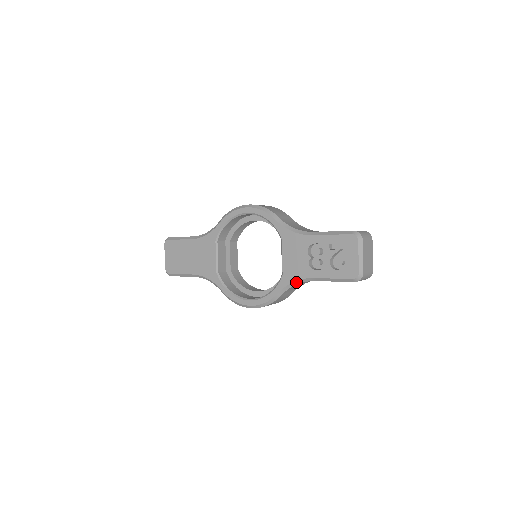
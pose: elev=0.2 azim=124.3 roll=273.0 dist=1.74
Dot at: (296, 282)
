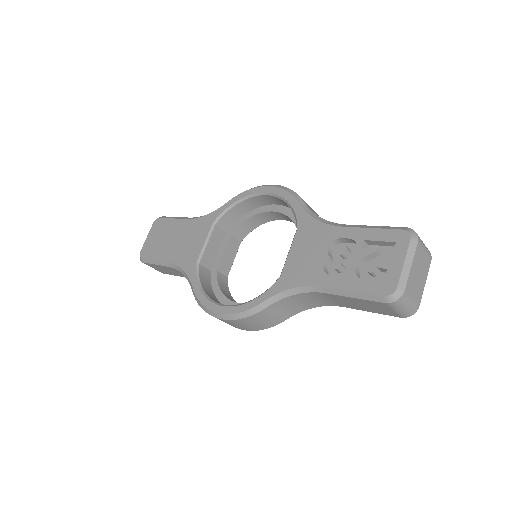
Dot at: (296, 289)
